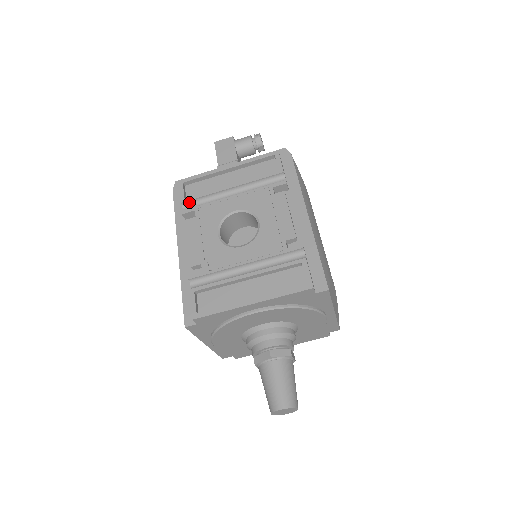
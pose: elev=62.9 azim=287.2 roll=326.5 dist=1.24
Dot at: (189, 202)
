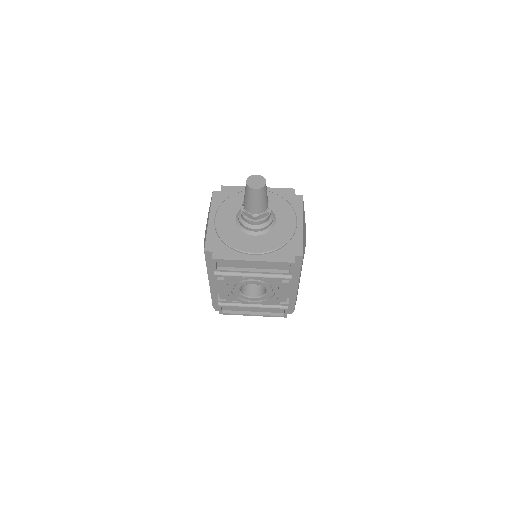
Dot at: occluded
